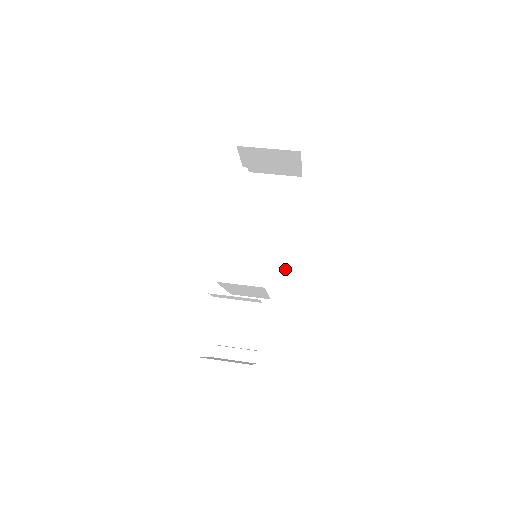
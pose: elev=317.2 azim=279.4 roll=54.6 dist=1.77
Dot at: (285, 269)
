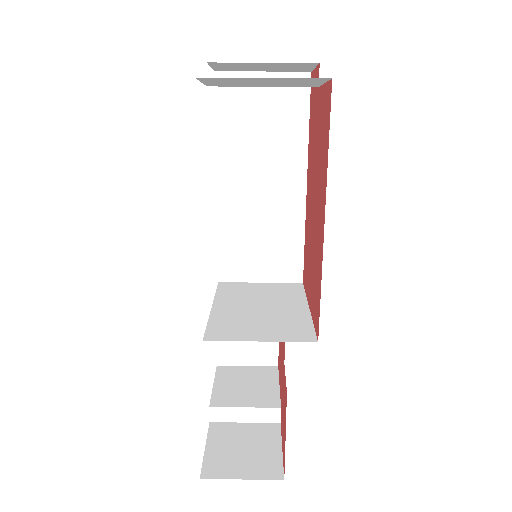
Dot at: (296, 237)
